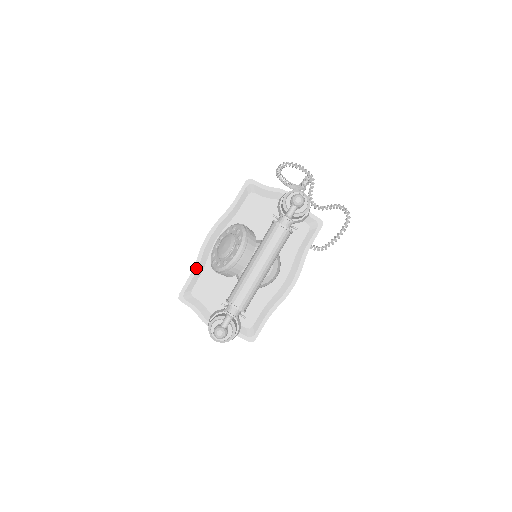
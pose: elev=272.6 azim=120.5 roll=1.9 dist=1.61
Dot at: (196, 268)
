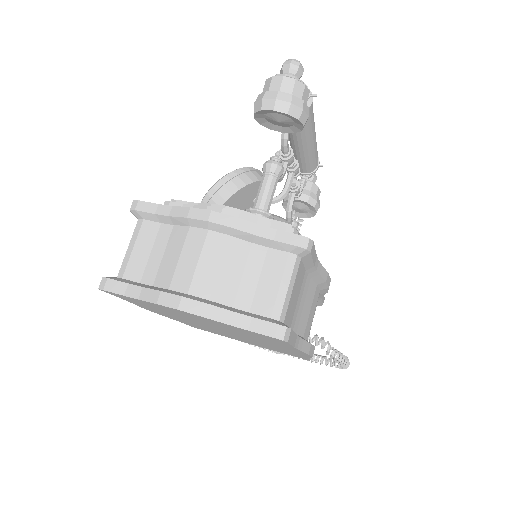
Dot at: occluded
